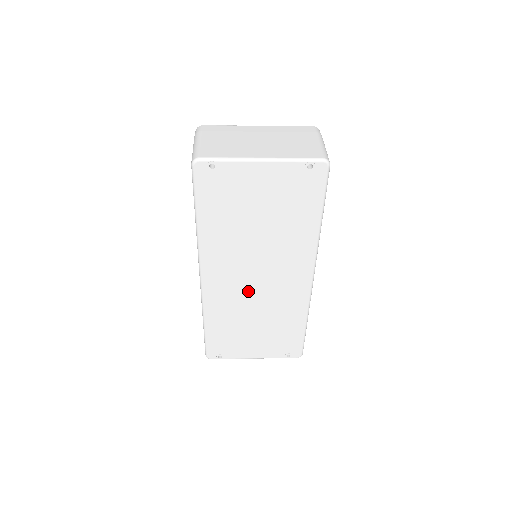
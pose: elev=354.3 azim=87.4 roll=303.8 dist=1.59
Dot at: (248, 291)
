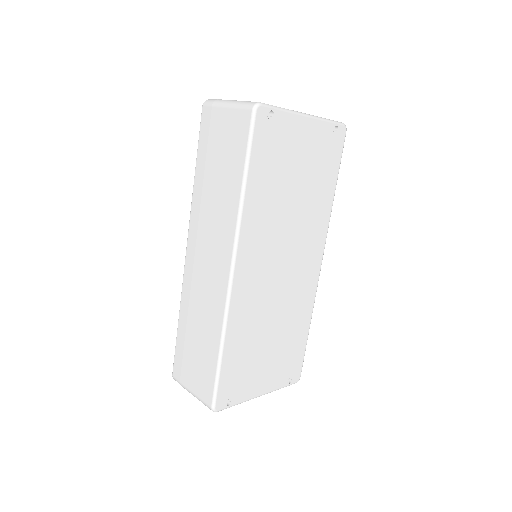
Dot at: (271, 287)
